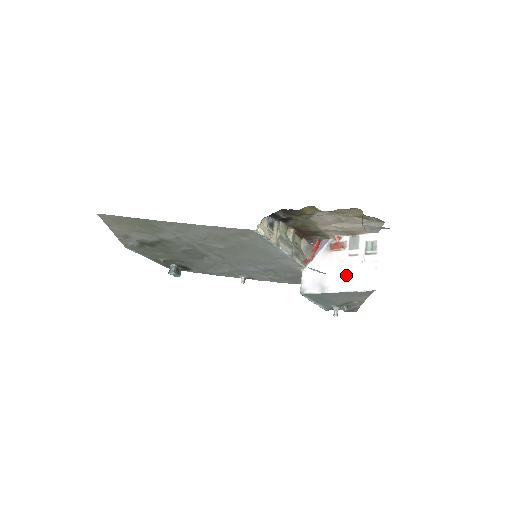
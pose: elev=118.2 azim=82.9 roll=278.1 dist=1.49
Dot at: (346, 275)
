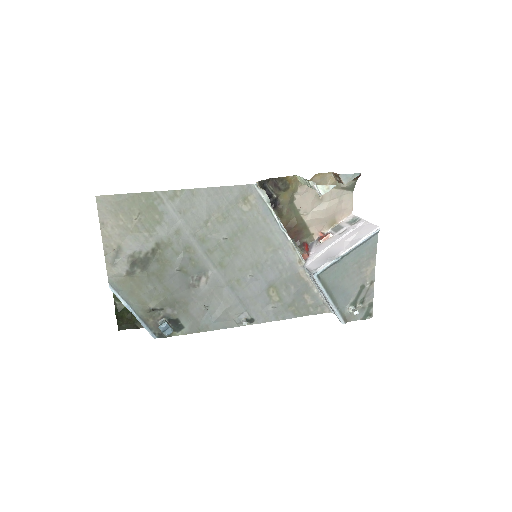
Dot at: (346, 241)
